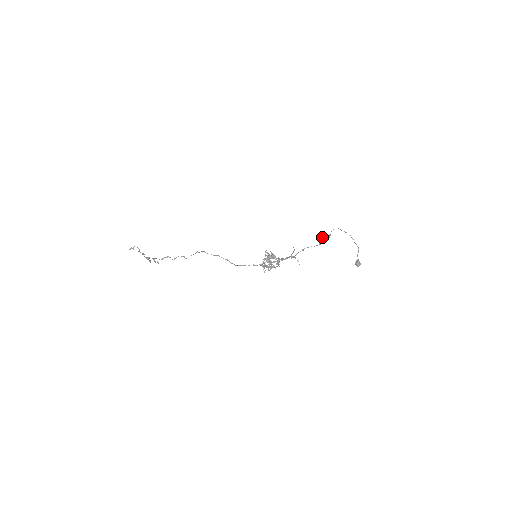
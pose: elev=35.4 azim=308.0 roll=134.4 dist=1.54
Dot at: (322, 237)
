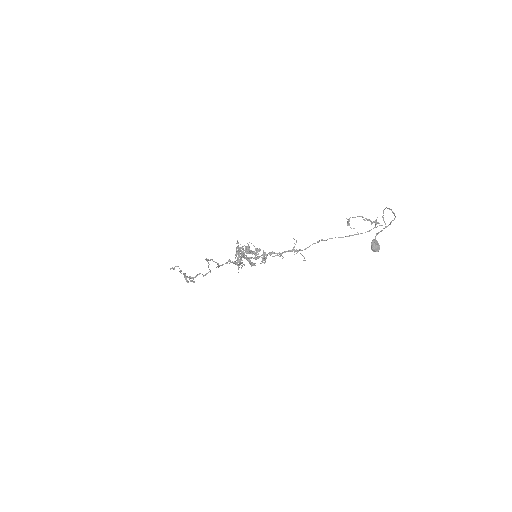
Dot at: (349, 220)
